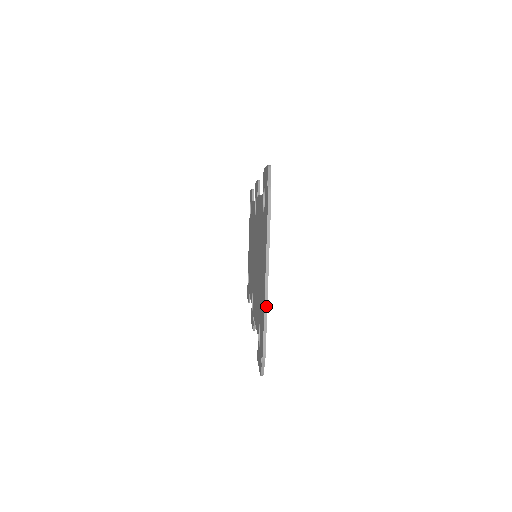
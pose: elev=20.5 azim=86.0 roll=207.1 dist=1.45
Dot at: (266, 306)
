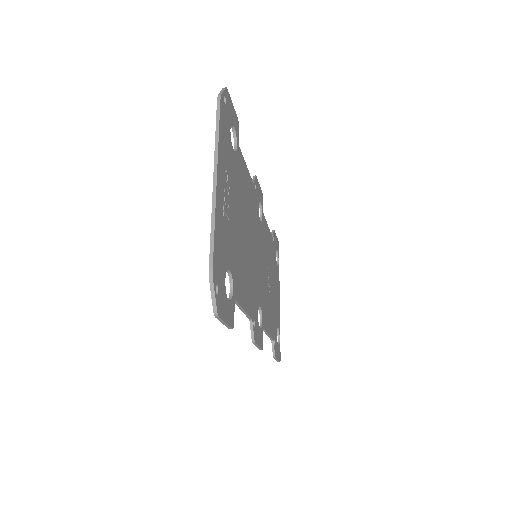
Dot at: (214, 210)
